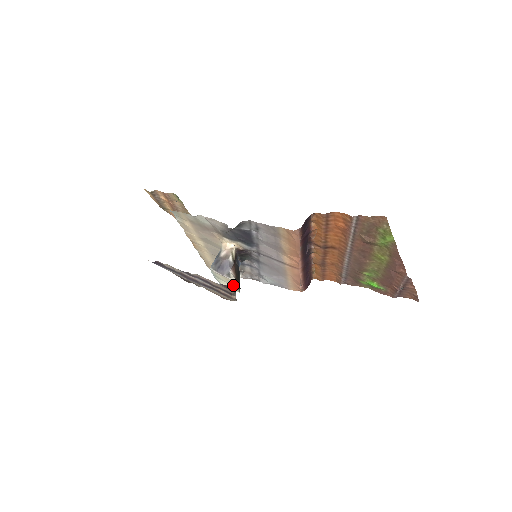
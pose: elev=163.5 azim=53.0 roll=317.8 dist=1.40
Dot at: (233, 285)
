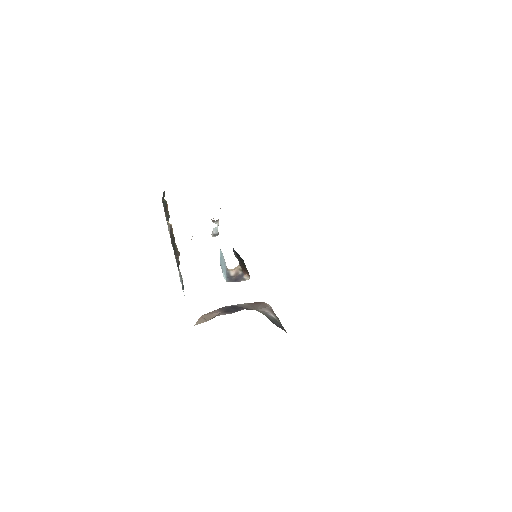
Dot at: occluded
